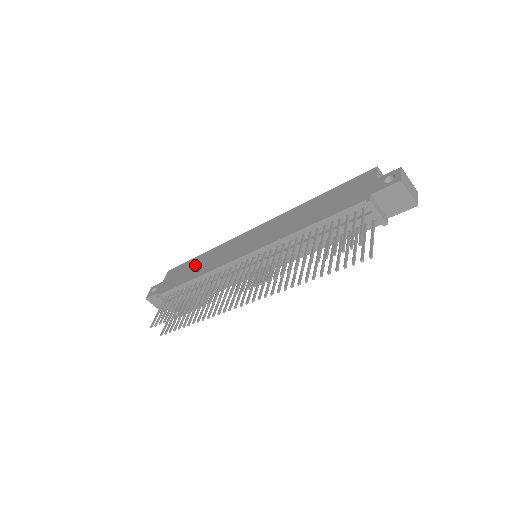
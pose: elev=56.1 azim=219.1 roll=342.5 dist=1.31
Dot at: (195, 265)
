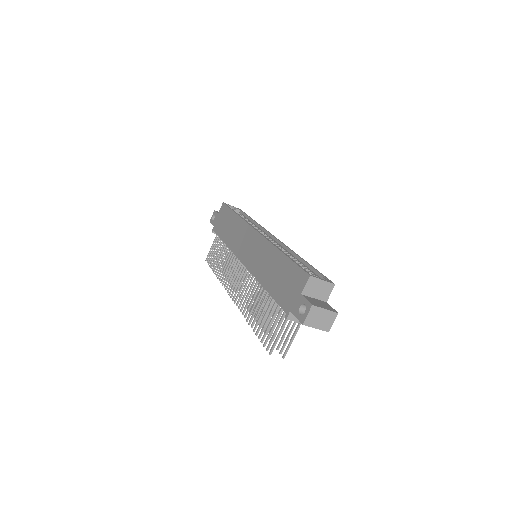
Dot at: (229, 224)
